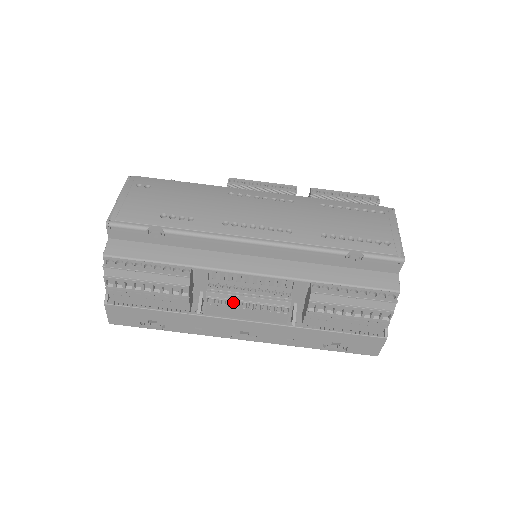
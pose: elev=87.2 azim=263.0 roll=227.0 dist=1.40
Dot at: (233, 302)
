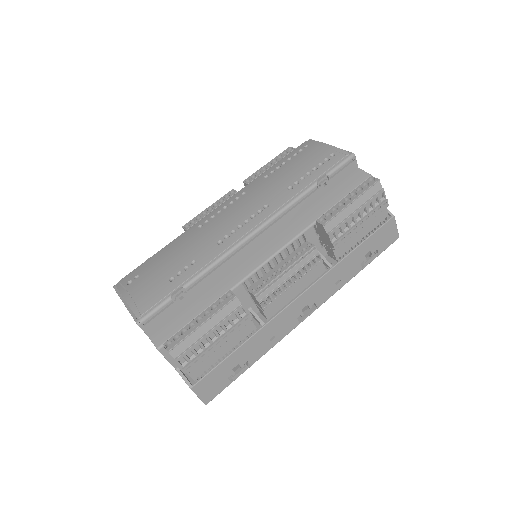
Dot at: (280, 288)
